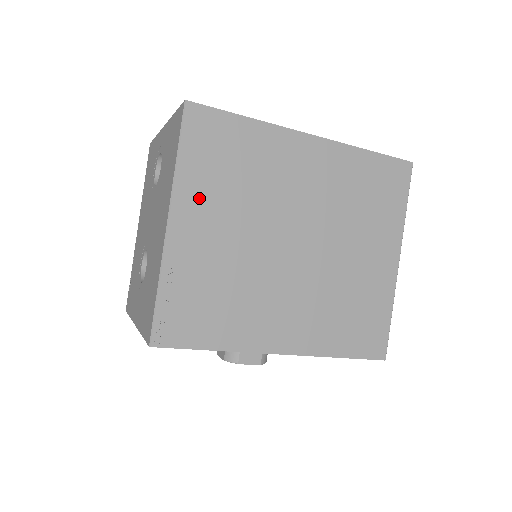
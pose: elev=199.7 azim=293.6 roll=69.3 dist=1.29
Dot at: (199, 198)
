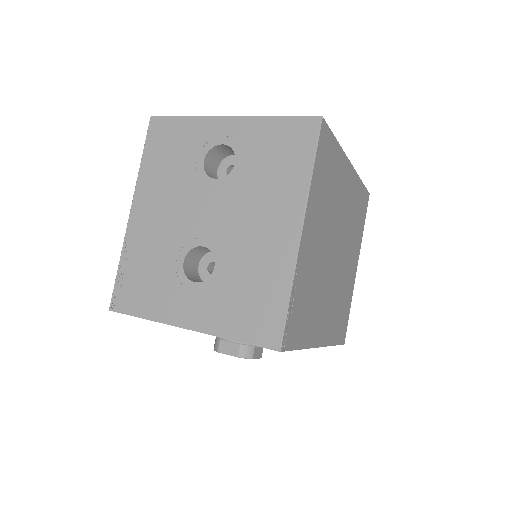
Dot at: (315, 209)
